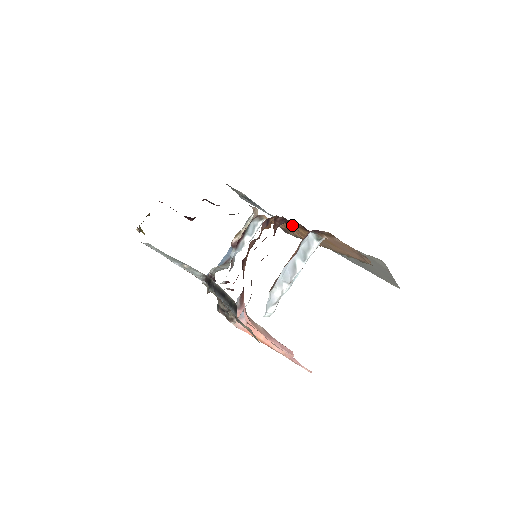
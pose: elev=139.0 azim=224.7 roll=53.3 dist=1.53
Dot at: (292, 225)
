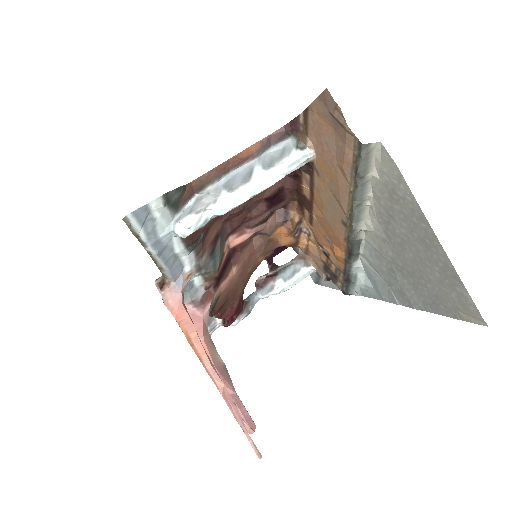
Dot at: (309, 207)
